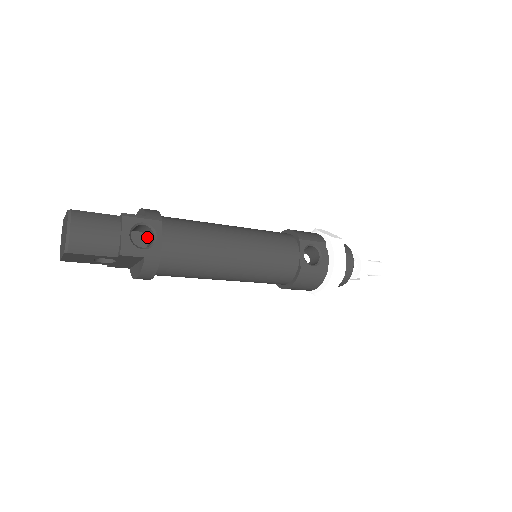
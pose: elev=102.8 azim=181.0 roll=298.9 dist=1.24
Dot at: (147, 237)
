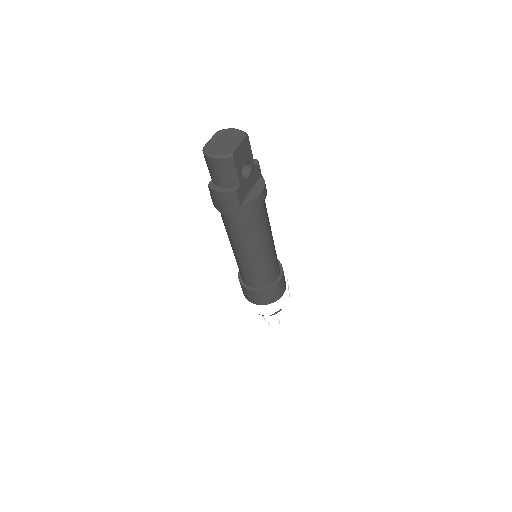
Dot at: occluded
